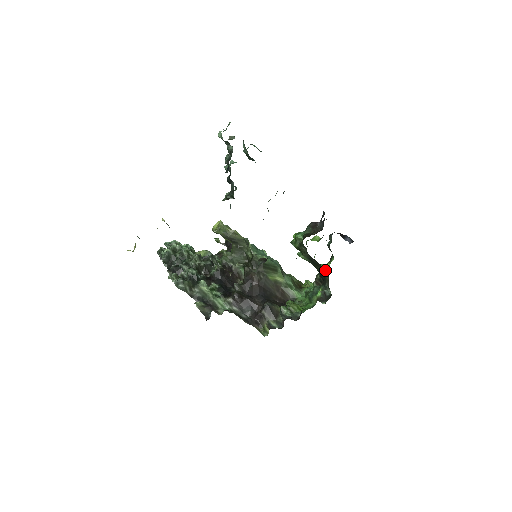
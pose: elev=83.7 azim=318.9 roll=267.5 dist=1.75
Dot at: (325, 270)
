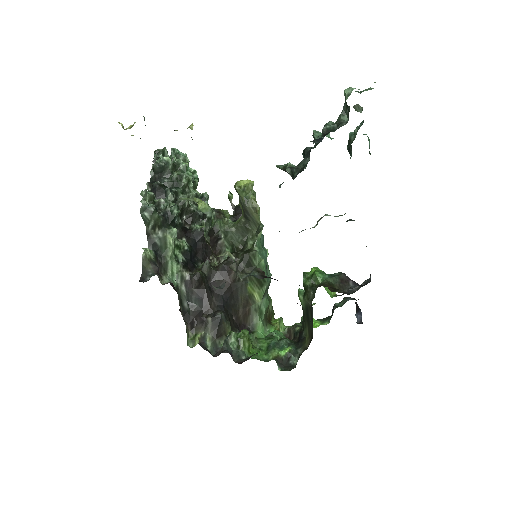
Dot at: (312, 336)
